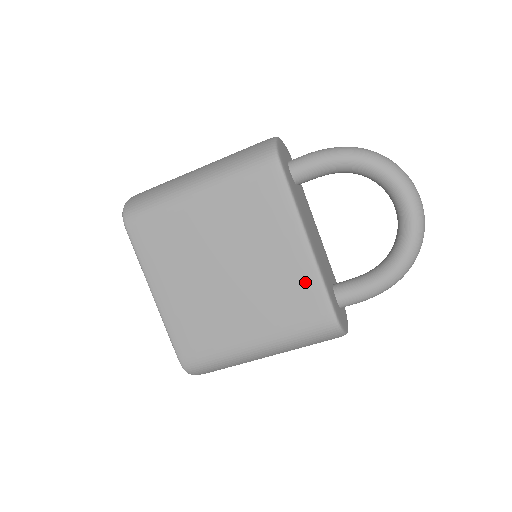
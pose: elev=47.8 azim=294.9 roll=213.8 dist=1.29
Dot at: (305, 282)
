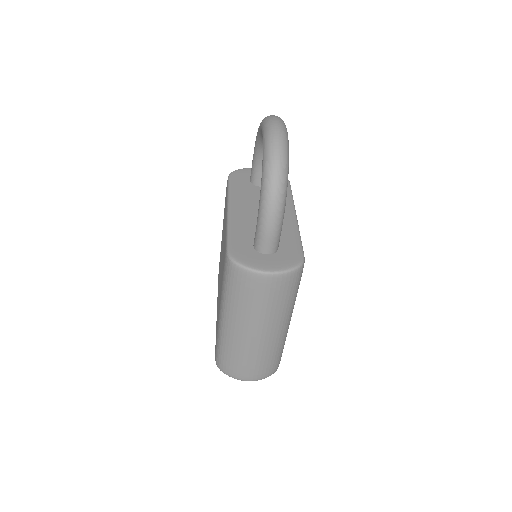
Dot at: occluded
